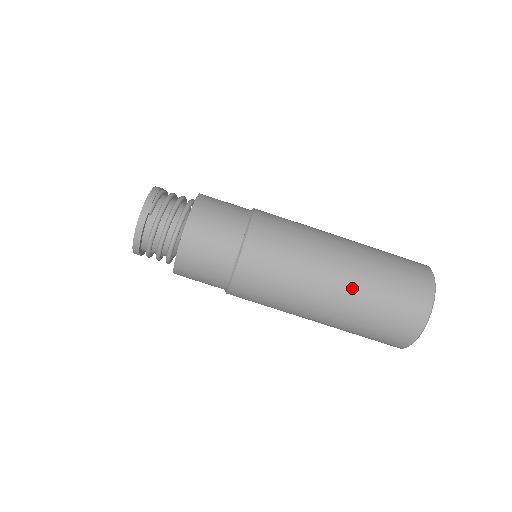
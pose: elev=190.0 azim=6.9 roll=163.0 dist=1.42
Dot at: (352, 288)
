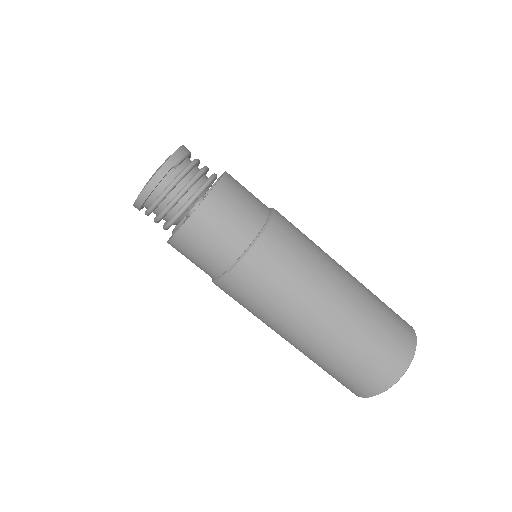
Dot at: (348, 317)
